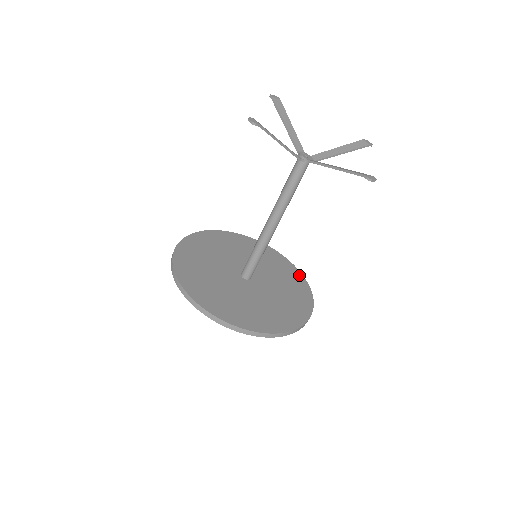
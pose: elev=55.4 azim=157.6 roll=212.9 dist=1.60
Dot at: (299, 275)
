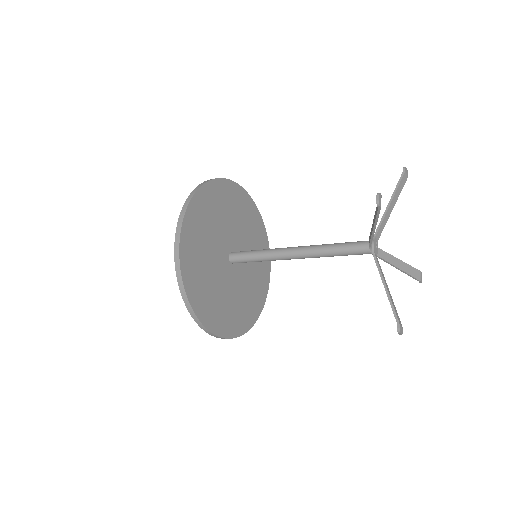
Dot at: (266, 290)
